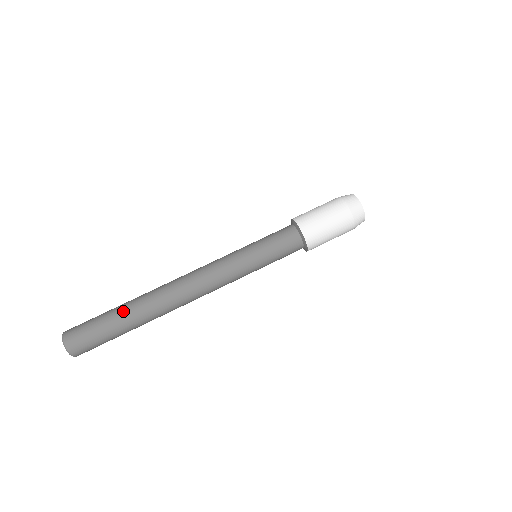
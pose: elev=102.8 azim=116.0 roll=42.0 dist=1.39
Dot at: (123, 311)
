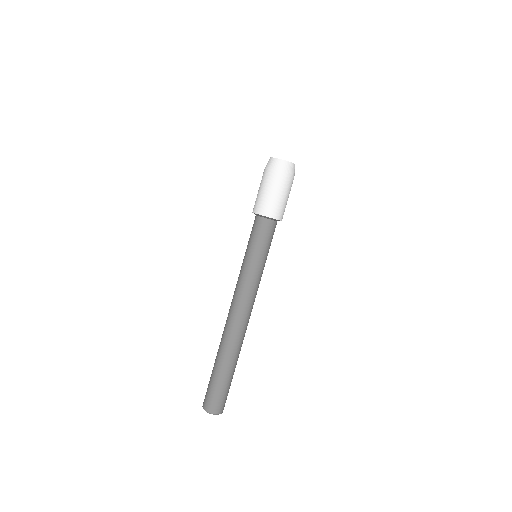
Dot at: (218, 365)
